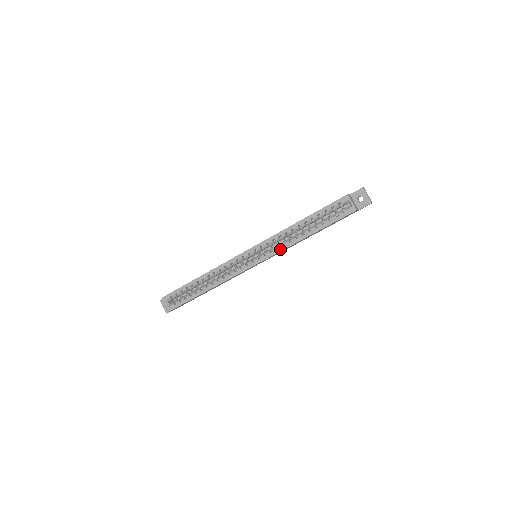
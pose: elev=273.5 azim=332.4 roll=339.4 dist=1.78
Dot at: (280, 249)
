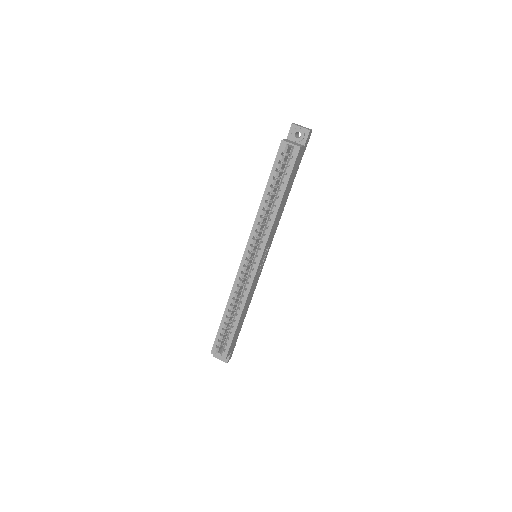
Dot at: (267, 234)
